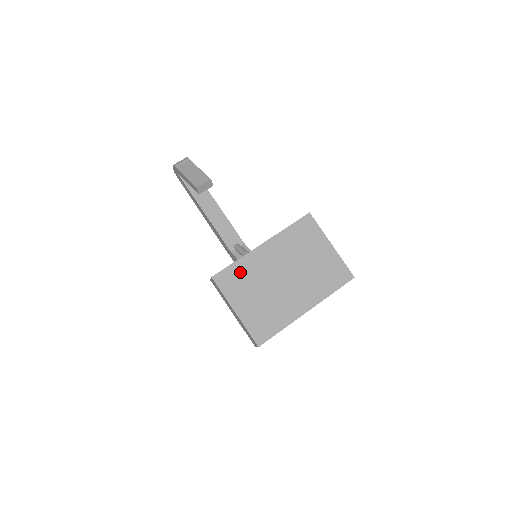
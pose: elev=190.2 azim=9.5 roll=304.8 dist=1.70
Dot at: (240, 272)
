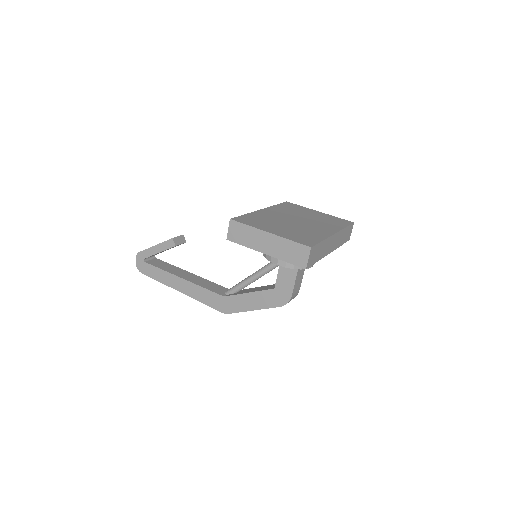
Dot at: (255, 218)
